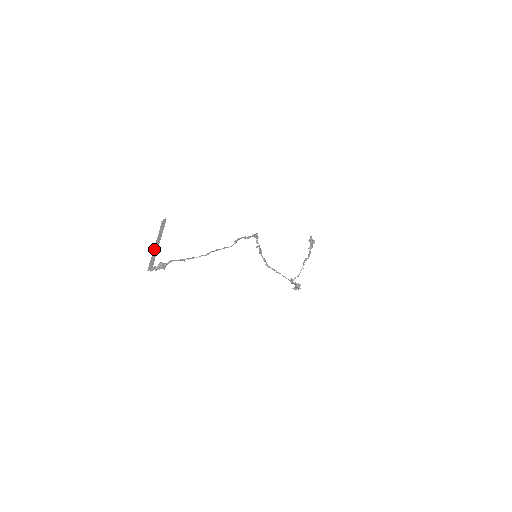
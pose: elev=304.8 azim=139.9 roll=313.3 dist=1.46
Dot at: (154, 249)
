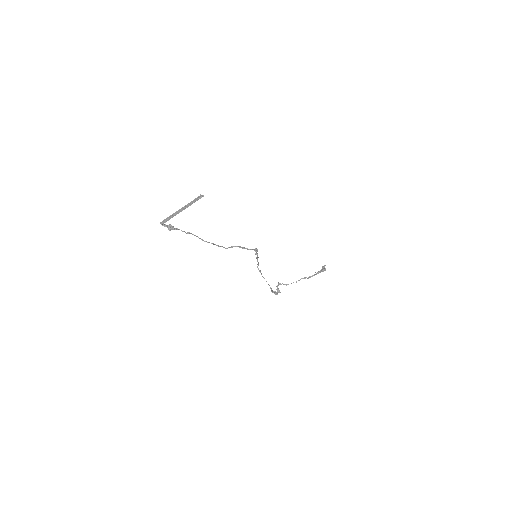
Dot at: (177, 211)
